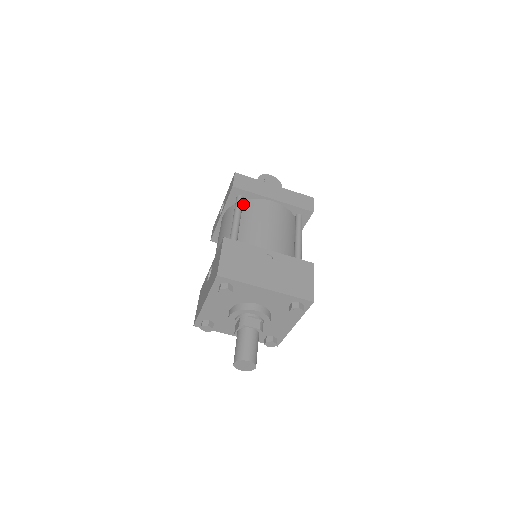
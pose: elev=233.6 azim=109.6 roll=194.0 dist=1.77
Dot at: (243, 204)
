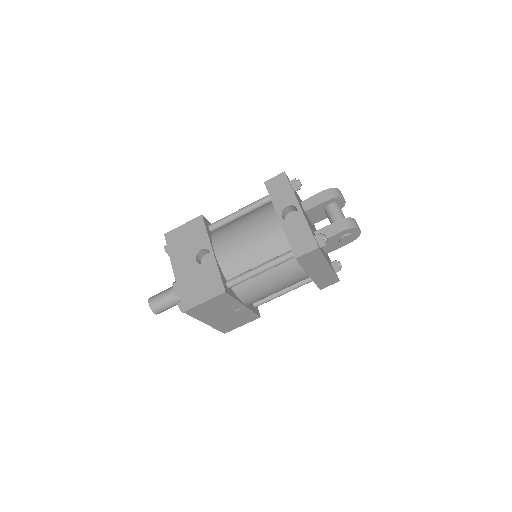
Dot at: occluded
